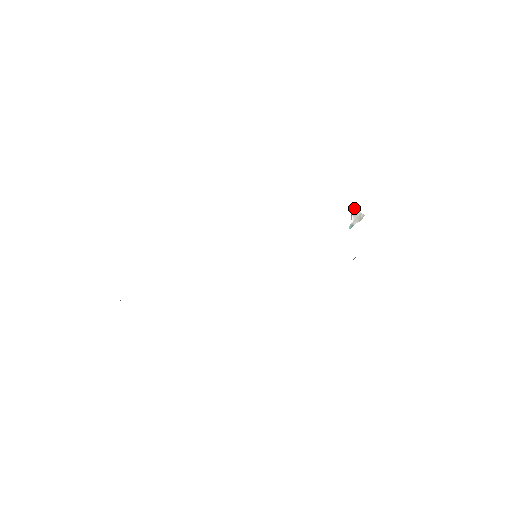
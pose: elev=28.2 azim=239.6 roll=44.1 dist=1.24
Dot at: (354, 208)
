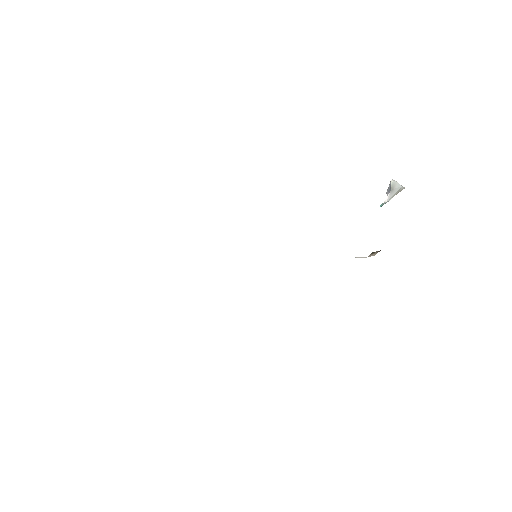
Dot at: (394, 182)
